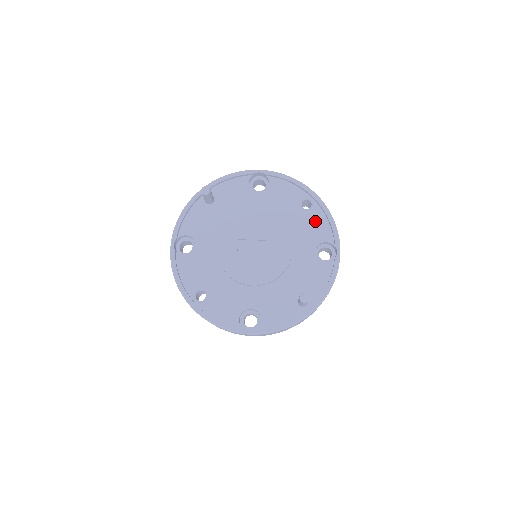
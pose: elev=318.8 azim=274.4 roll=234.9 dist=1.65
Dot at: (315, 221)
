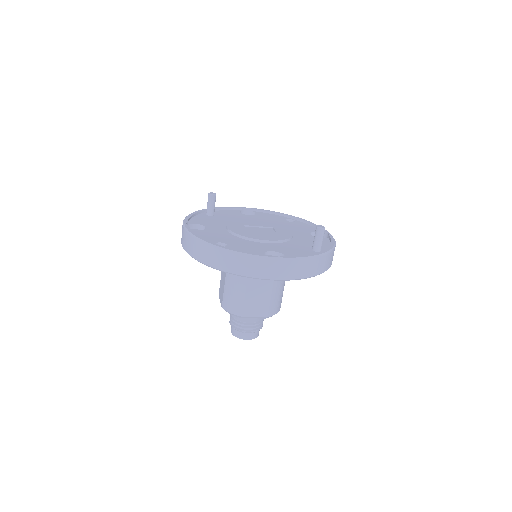
Dot at: (302, 225)
